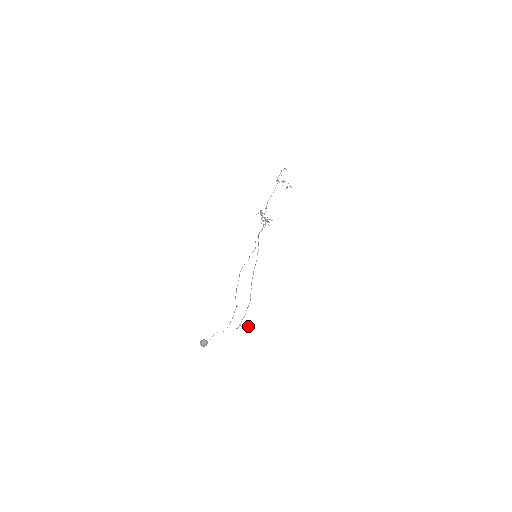
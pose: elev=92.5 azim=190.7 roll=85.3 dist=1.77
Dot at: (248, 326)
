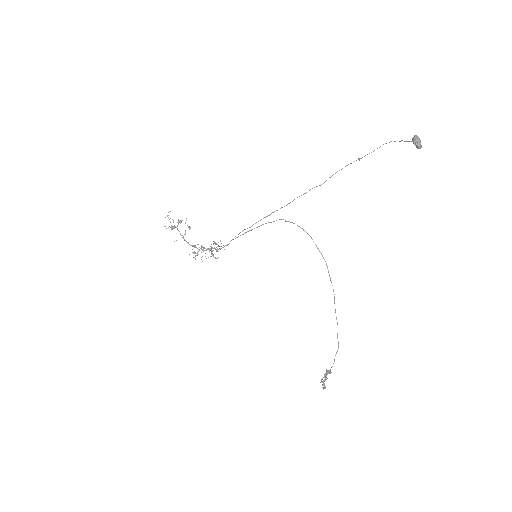
Dot at: (328, 371)
